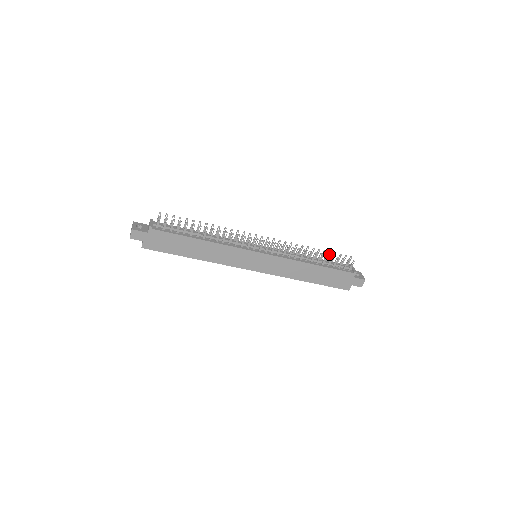
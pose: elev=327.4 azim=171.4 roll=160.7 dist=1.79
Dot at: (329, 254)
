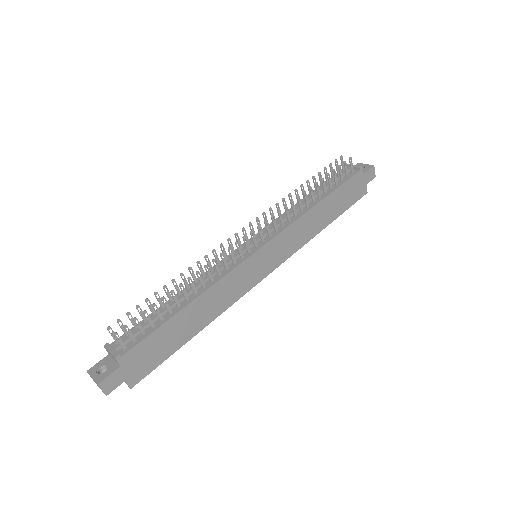
Dot at: (319, 176)
